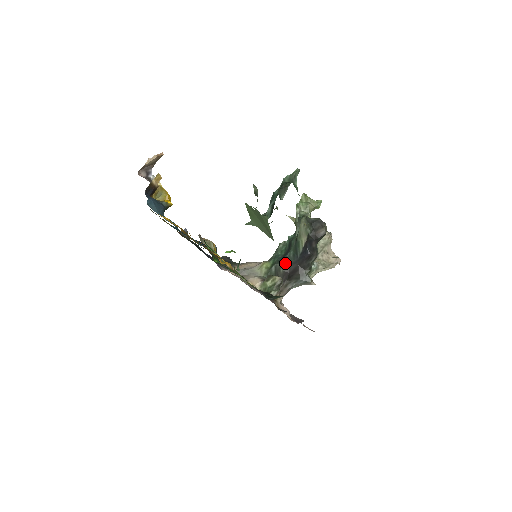
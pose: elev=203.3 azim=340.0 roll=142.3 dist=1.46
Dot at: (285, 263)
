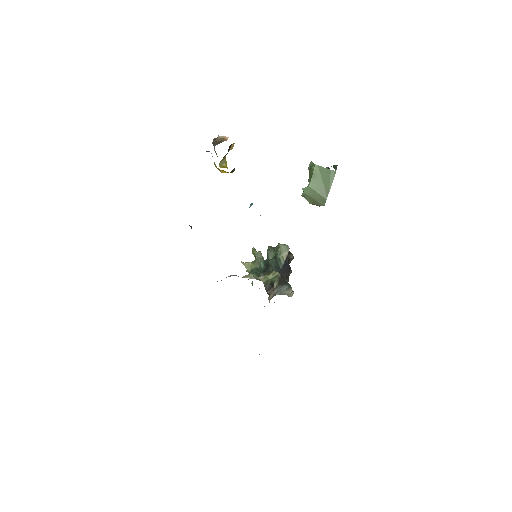
Dot at: occluded
